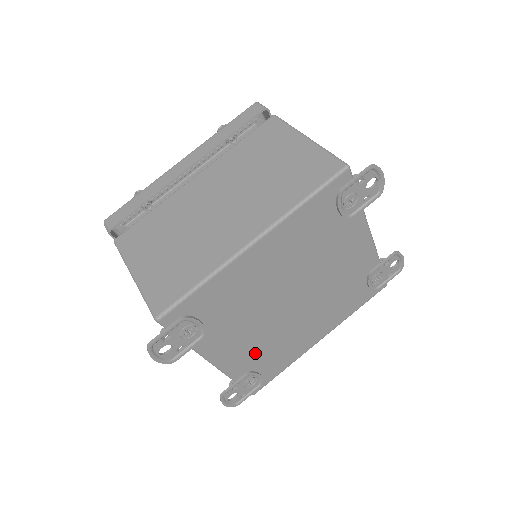
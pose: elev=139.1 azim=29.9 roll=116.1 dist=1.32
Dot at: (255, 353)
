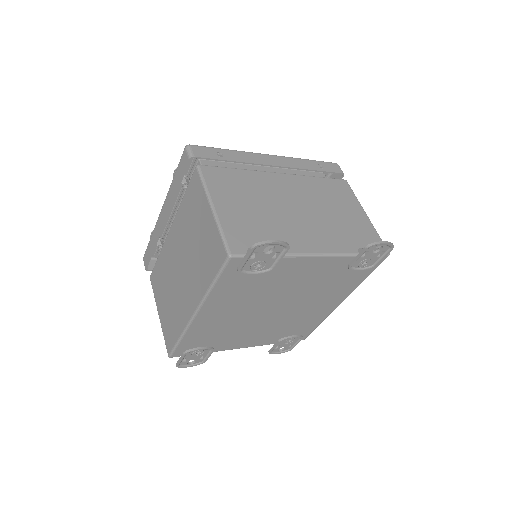
Dot at: (275, 332)
